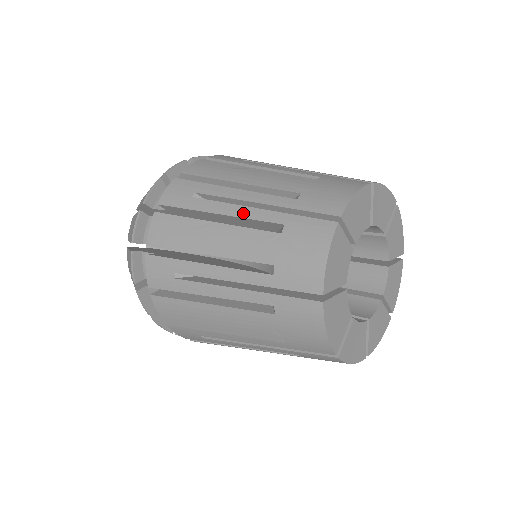
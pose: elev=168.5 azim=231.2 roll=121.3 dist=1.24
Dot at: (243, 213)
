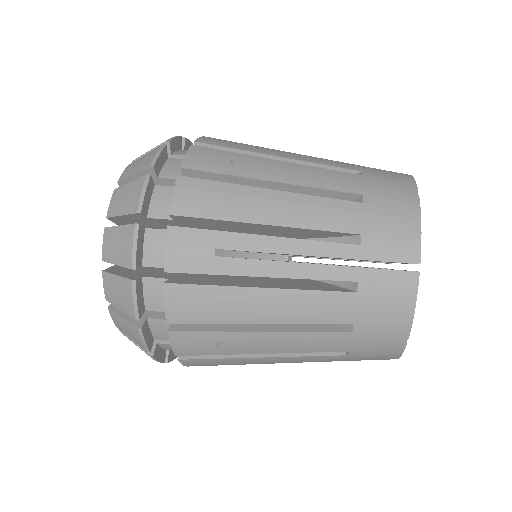
Dot at: (300, 273)
